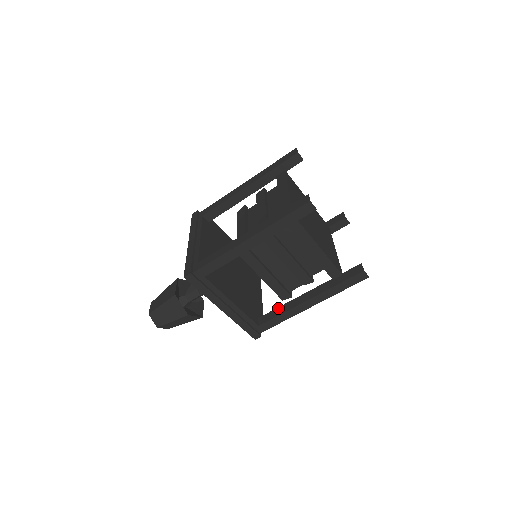
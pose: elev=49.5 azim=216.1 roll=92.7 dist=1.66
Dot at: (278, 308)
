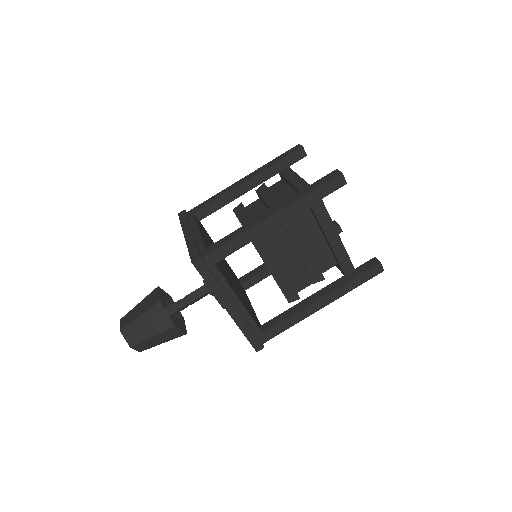
Dot at: (284, 312)
